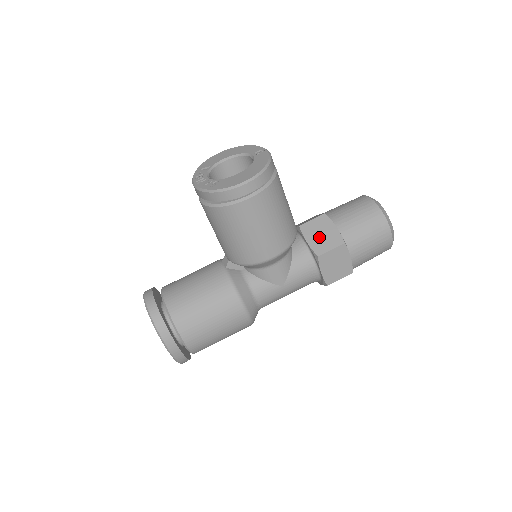
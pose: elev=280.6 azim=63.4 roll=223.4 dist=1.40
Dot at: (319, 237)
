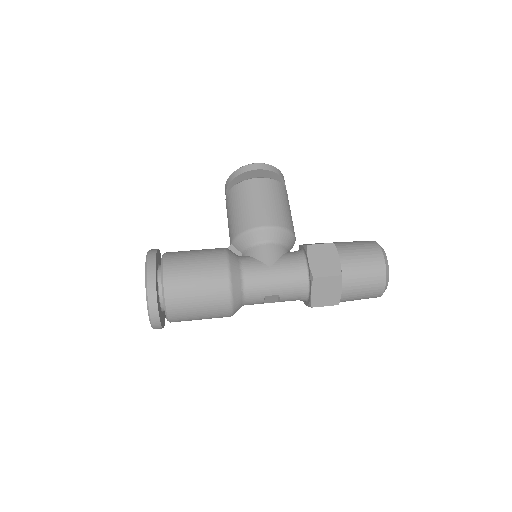
Dot at: occluded
